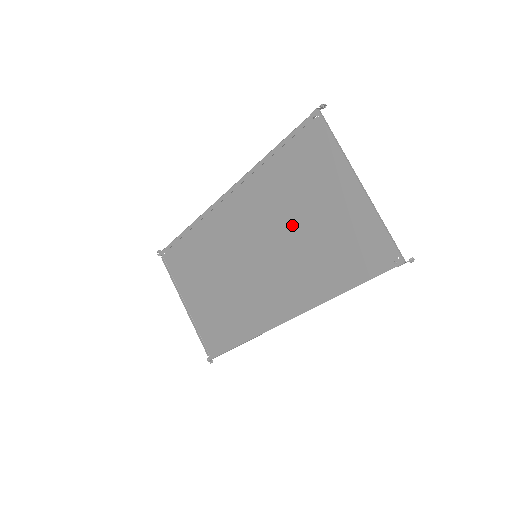
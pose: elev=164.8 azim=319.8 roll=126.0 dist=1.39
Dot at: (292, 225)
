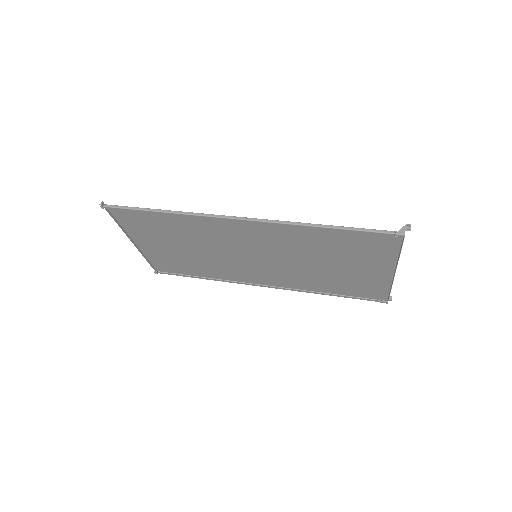
Dot at: (312, 260)
